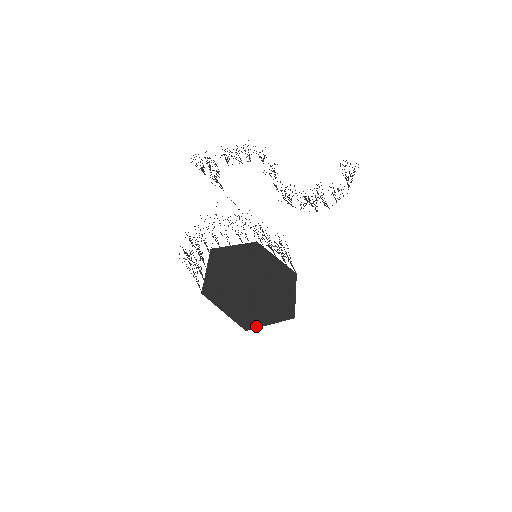
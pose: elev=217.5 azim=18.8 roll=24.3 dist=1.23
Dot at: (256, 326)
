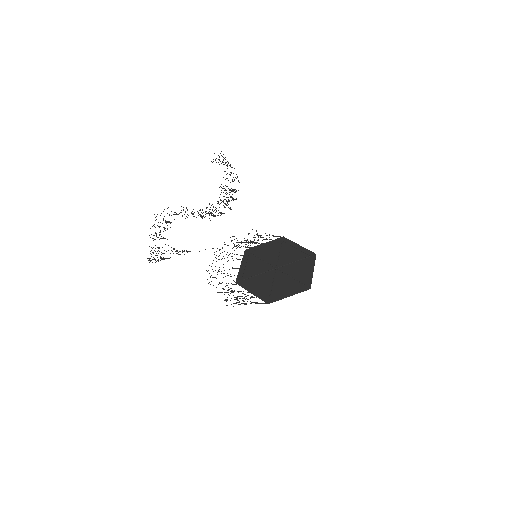
Dot at: (310, 281)
